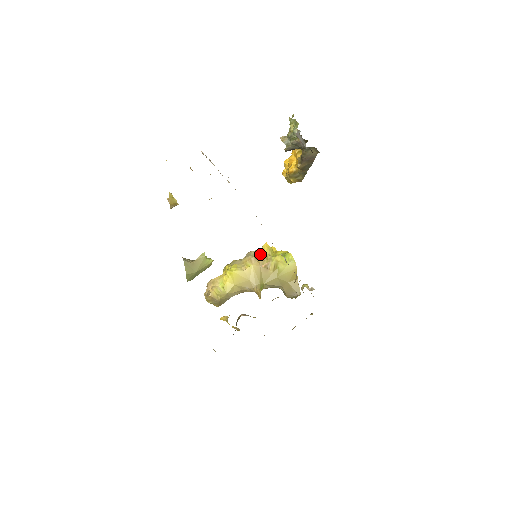
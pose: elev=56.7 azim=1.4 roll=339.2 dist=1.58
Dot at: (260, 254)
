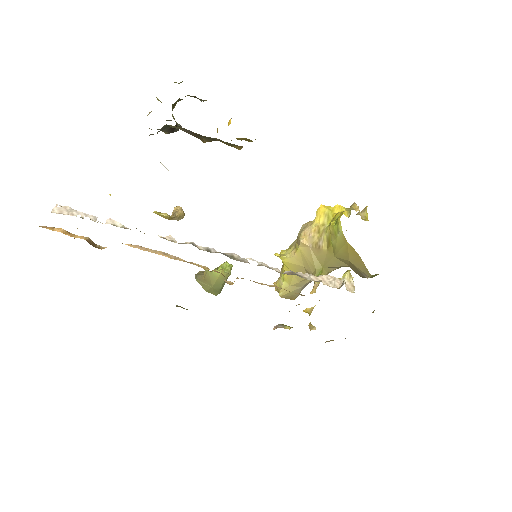
Dot at: (308, 229)
